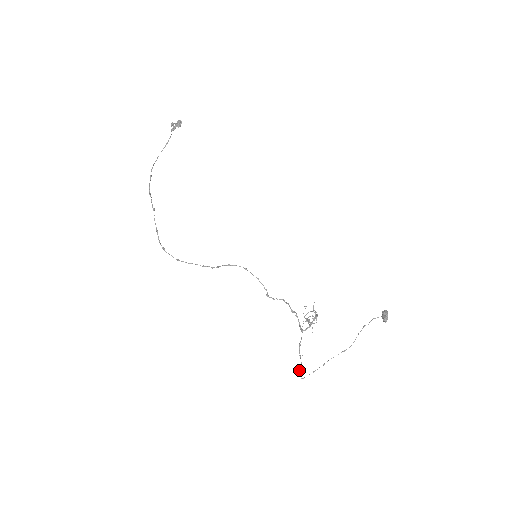
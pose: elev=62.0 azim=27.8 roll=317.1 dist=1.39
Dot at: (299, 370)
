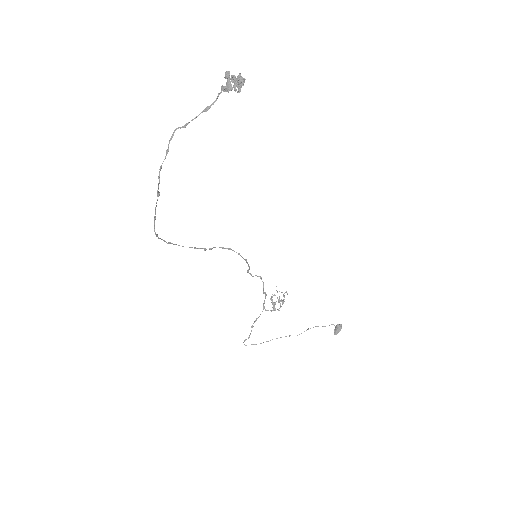
Dot at: occluded
